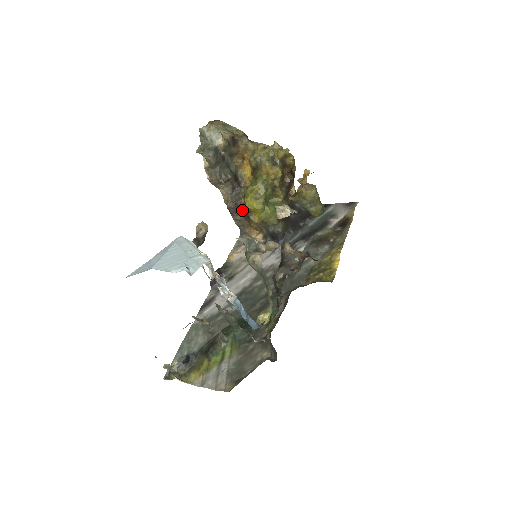
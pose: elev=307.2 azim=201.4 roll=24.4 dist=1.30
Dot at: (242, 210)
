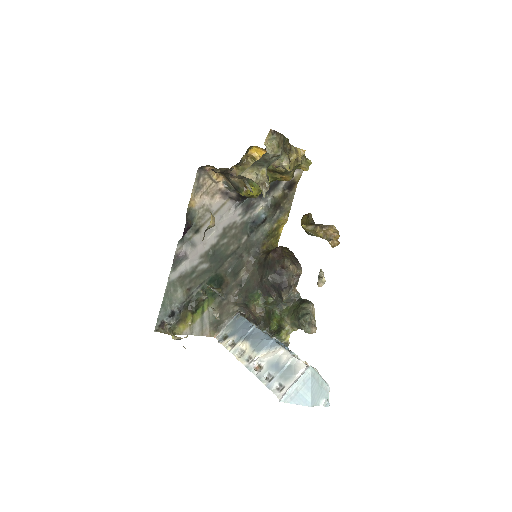
Dot at: (230, 178)
